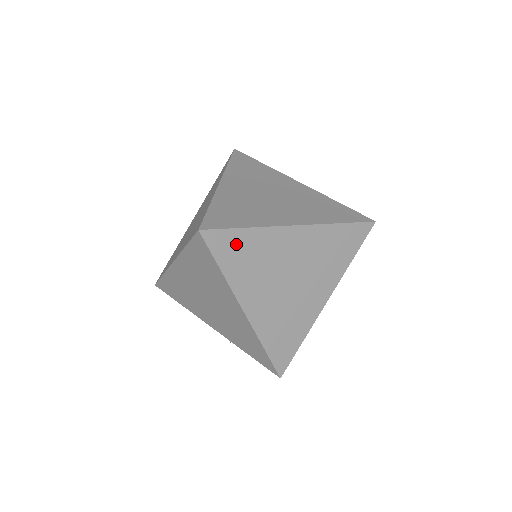
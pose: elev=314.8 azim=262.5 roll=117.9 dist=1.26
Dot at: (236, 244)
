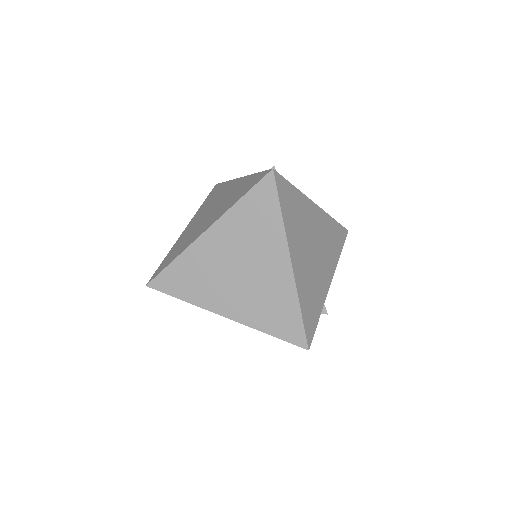
Dot at: occluded
